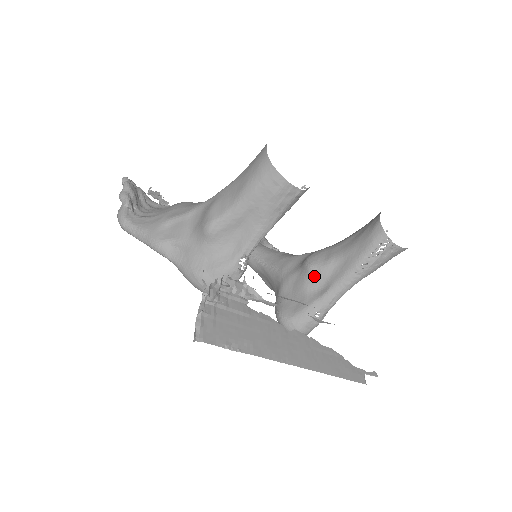
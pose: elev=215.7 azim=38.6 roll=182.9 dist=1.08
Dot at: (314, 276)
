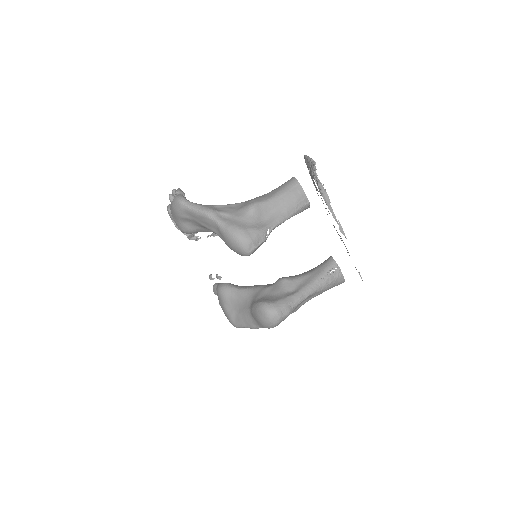
Dot at: (287, 284)
